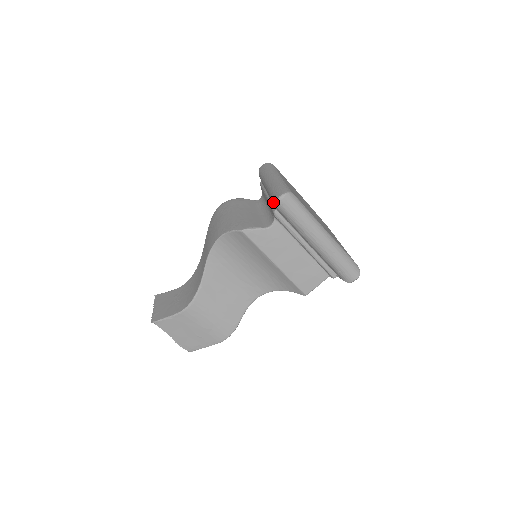
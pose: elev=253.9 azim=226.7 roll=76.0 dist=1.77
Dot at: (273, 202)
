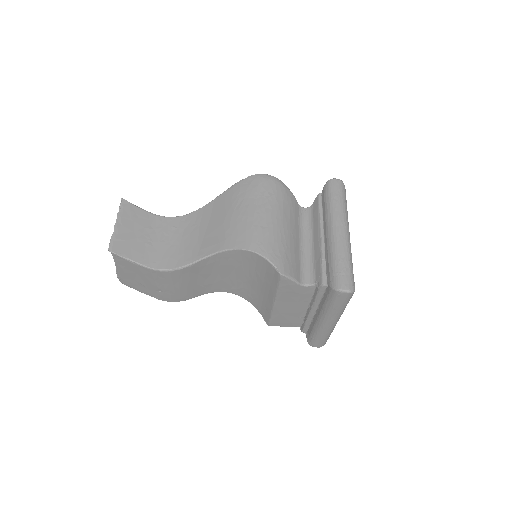
Dot at: (331, 278)
